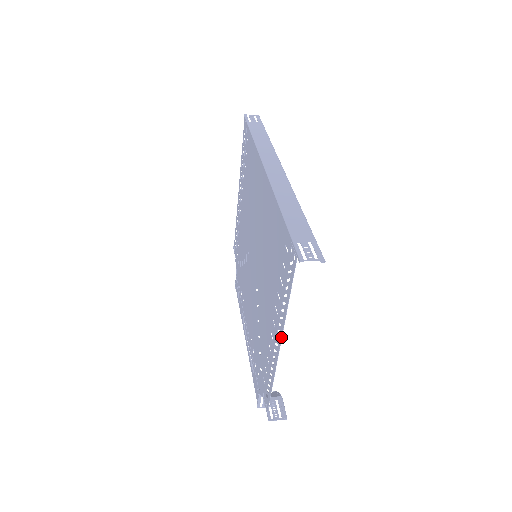
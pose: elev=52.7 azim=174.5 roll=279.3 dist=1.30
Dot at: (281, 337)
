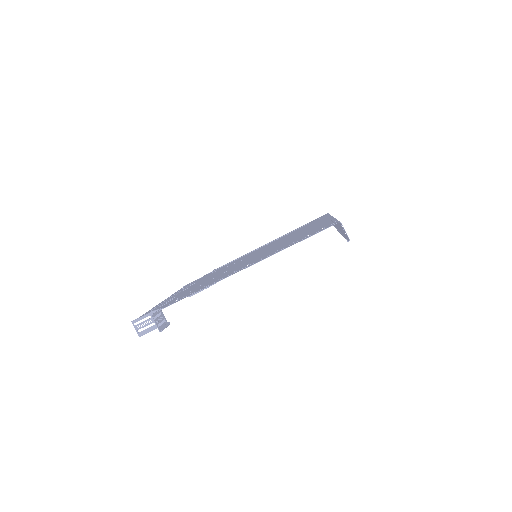
Dot at: (254, 263)
